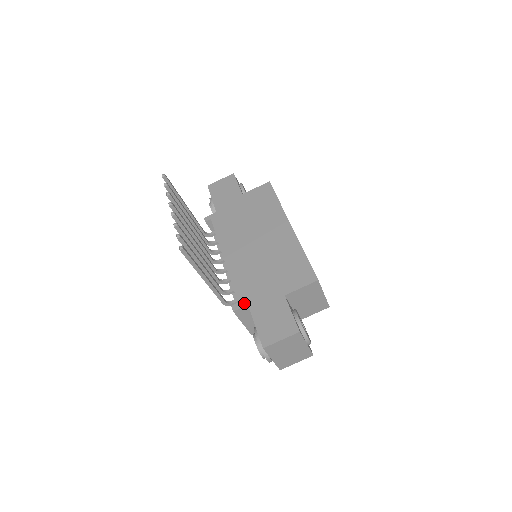
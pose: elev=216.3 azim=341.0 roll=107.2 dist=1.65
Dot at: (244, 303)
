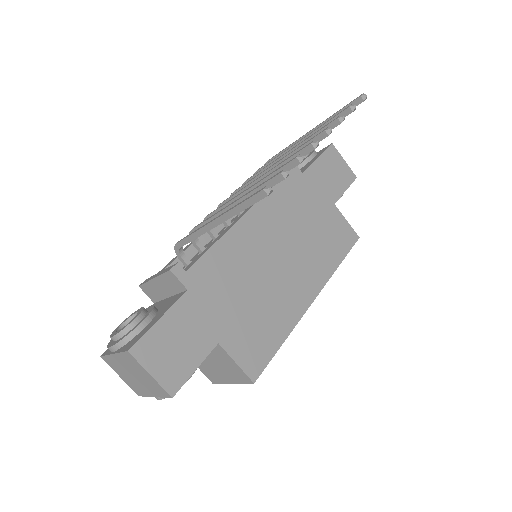
Dot at: (188, 282)
